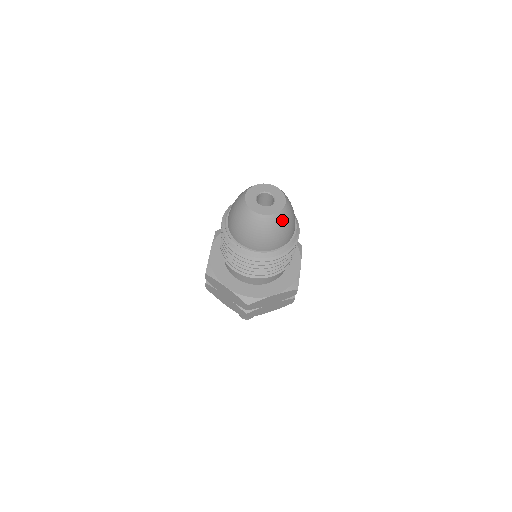
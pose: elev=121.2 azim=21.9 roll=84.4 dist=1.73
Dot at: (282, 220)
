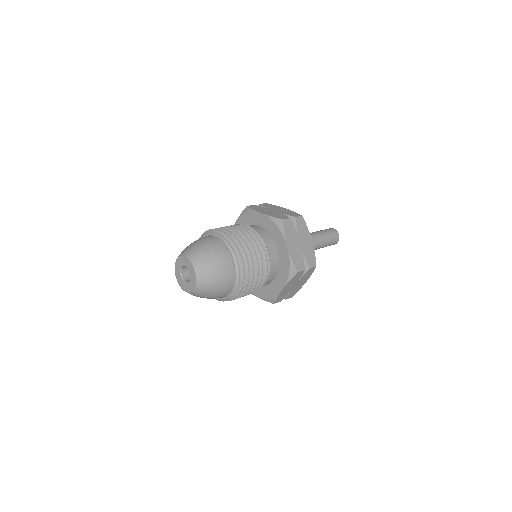
Dot at: occluded
